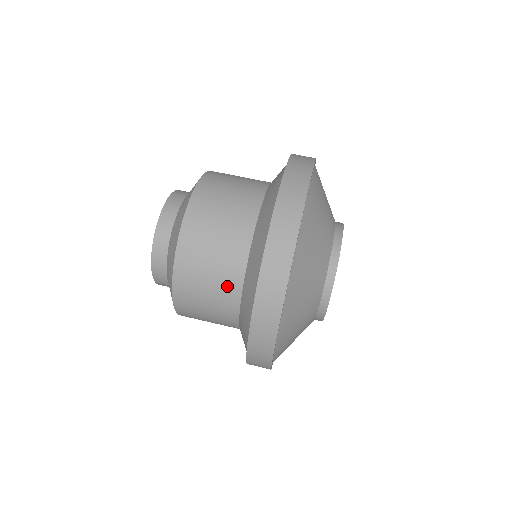
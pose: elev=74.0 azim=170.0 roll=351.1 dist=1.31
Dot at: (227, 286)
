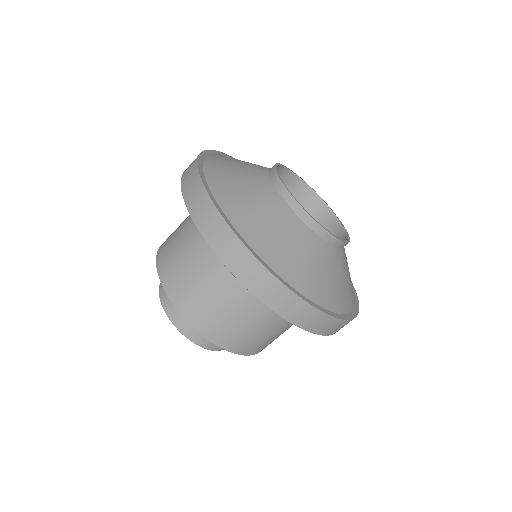
Dot at: (231, 294)
